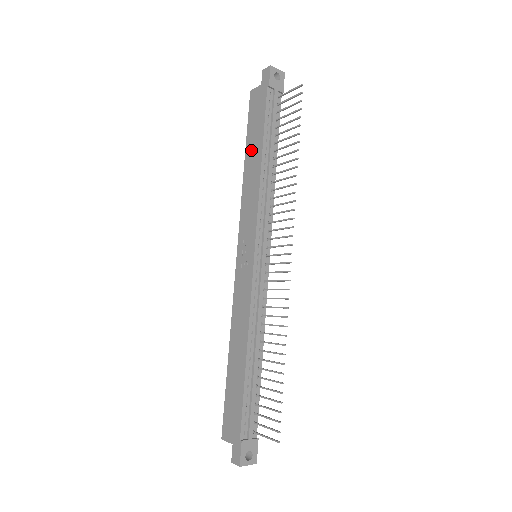
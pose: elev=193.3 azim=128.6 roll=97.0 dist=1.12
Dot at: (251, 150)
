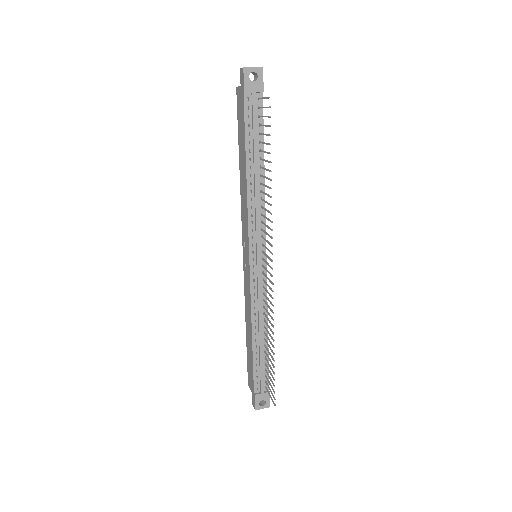
Dot at: (241, 157)
